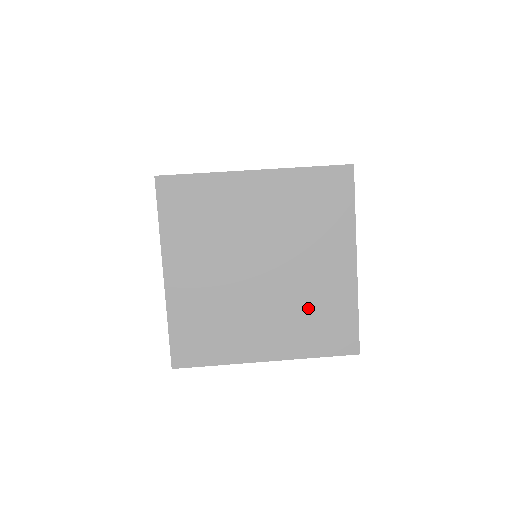
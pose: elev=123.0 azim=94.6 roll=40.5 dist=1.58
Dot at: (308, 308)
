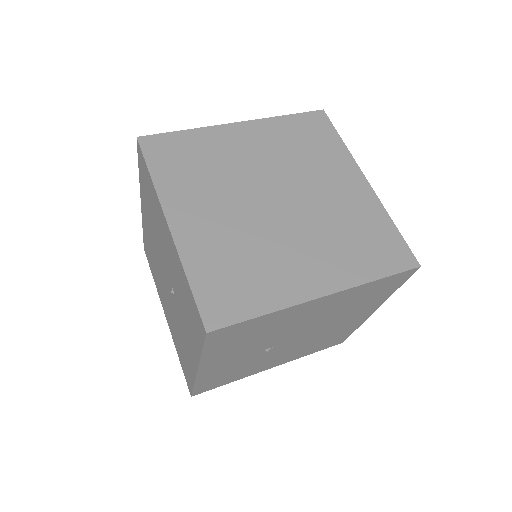
Dot at: (342, 230)
